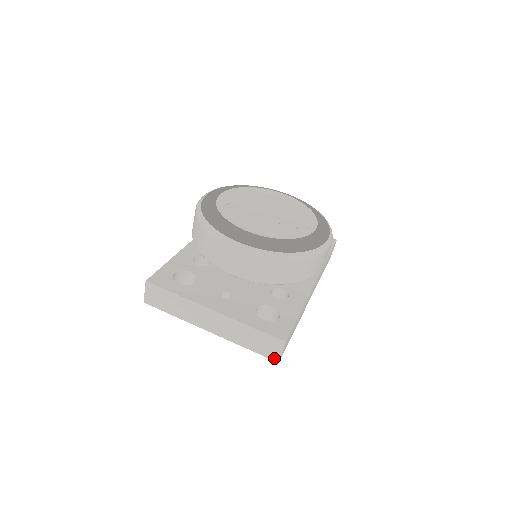
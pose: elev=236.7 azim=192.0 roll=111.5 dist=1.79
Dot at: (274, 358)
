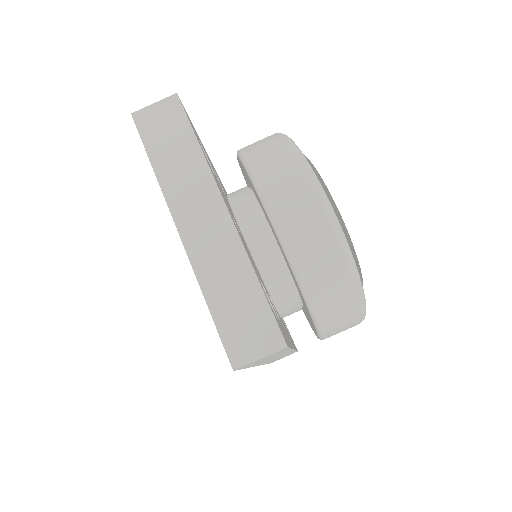
Dot at: (235, 357)
